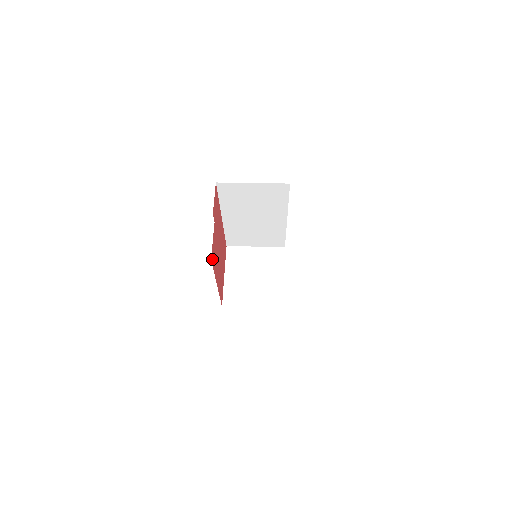
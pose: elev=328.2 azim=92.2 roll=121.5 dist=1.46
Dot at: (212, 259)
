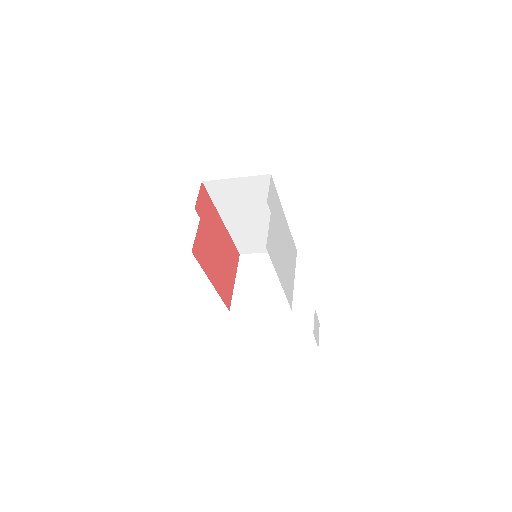
Dot at: (196, 253)
